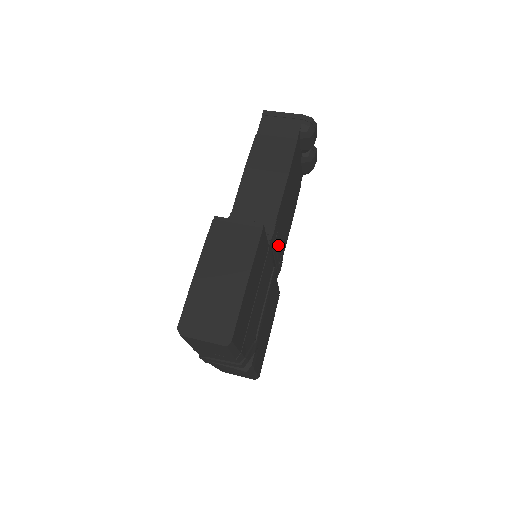
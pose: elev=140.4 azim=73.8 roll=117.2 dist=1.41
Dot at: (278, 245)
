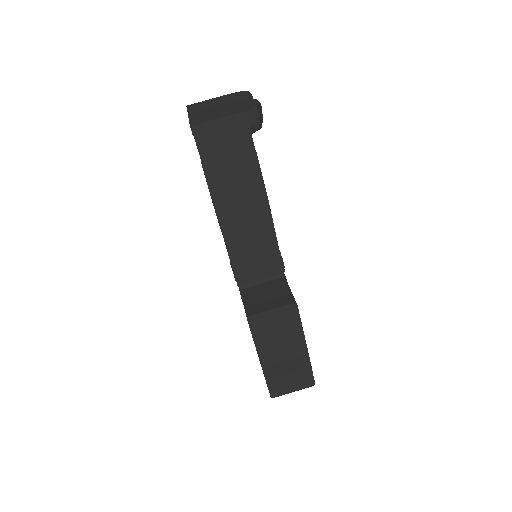
Dot at: occluded
